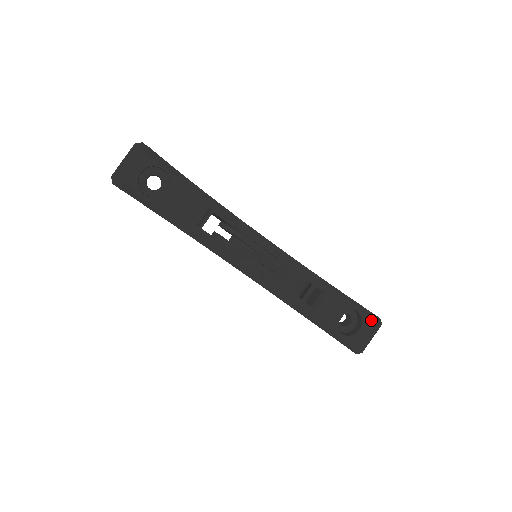
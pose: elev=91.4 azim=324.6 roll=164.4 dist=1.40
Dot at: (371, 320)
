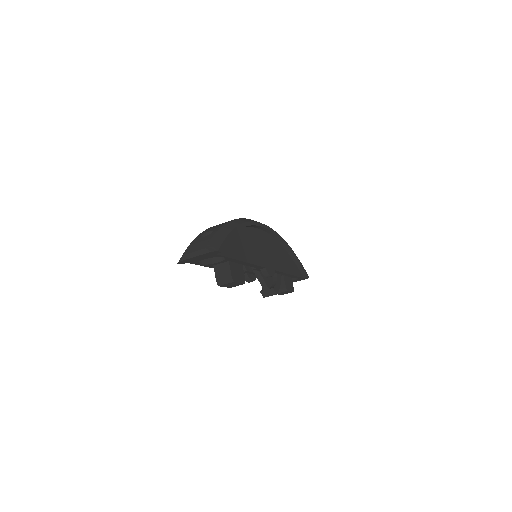
Dot at: (303, 278)
